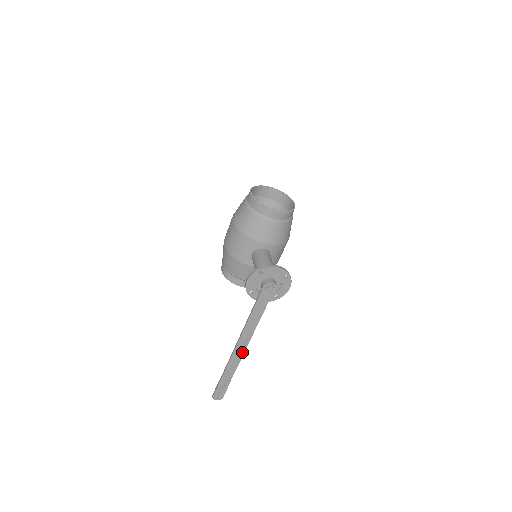
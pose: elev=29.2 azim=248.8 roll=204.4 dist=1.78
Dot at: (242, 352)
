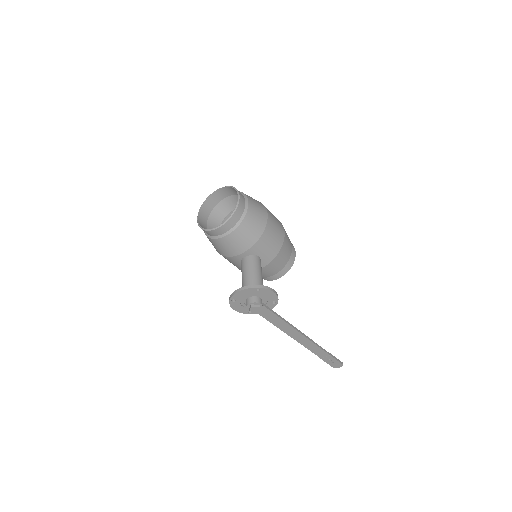
Dot at: (307, 340)
